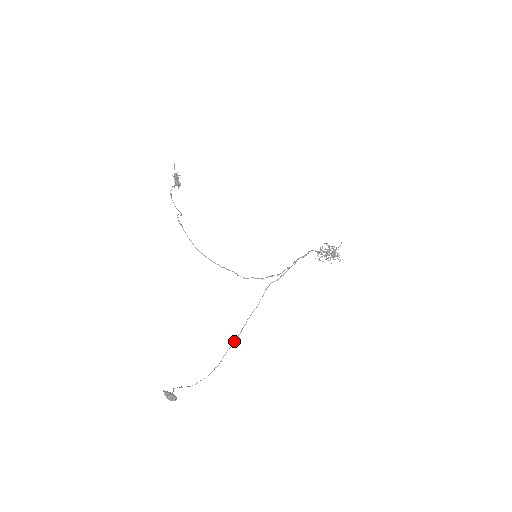
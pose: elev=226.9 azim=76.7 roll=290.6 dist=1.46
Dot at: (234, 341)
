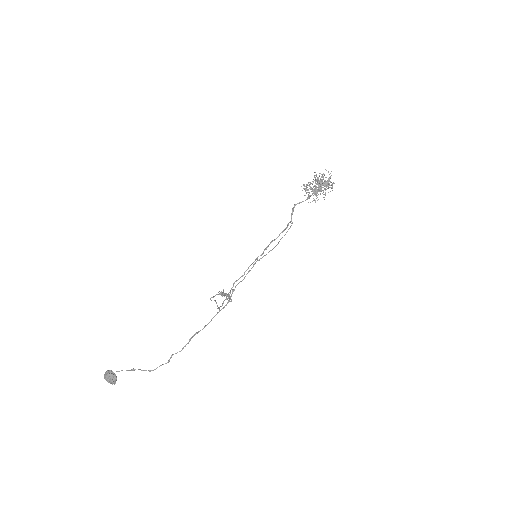
Dot at: (218, 312)
